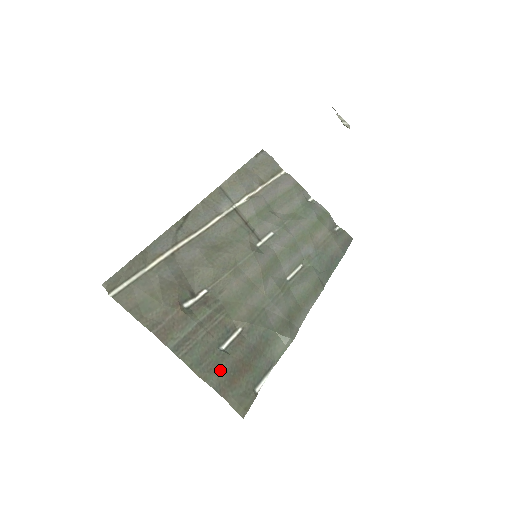
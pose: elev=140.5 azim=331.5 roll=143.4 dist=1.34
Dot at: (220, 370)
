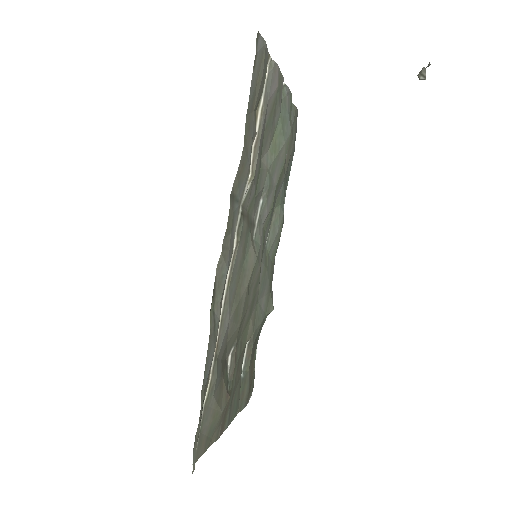
Dot at: (245, 392)
